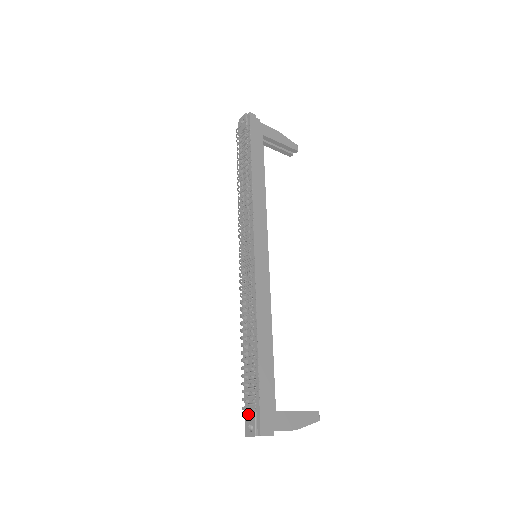
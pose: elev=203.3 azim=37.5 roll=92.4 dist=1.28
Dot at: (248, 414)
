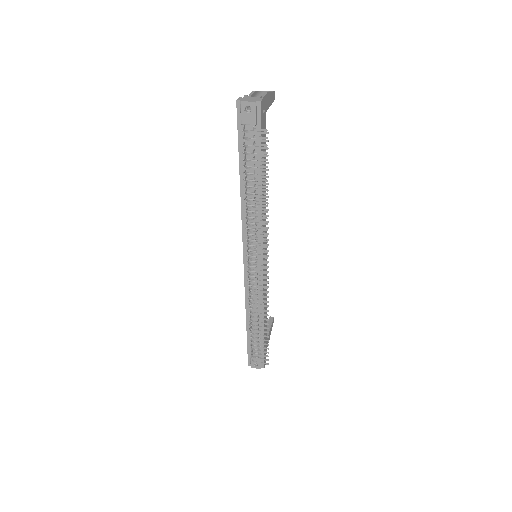
Dot at: (254, 359)
